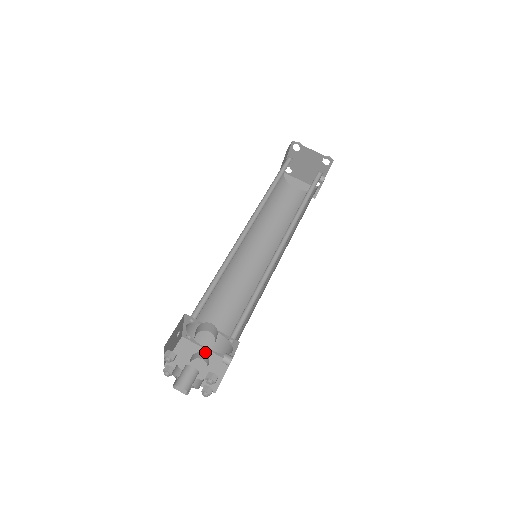
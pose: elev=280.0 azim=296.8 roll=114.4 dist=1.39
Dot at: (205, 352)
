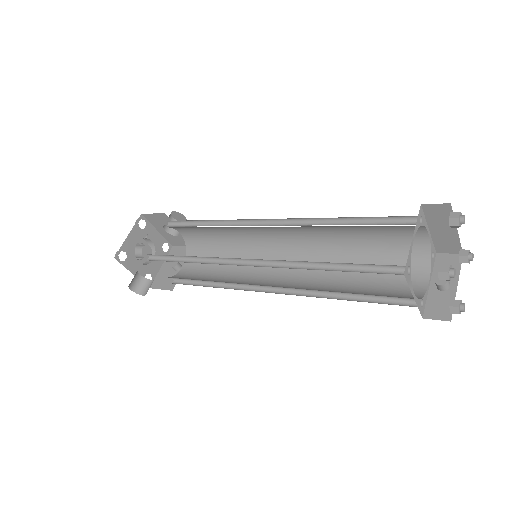
Dot at: (178, 231)
